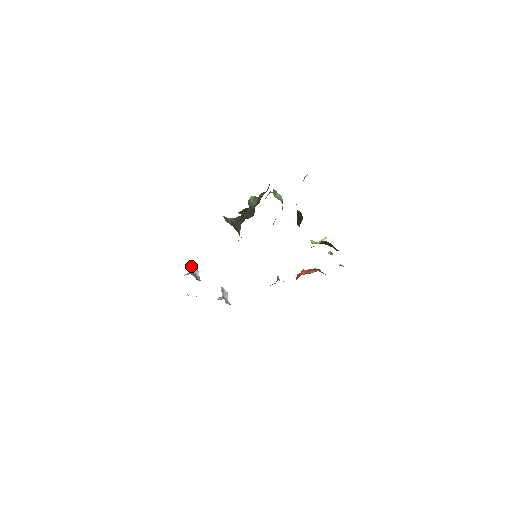
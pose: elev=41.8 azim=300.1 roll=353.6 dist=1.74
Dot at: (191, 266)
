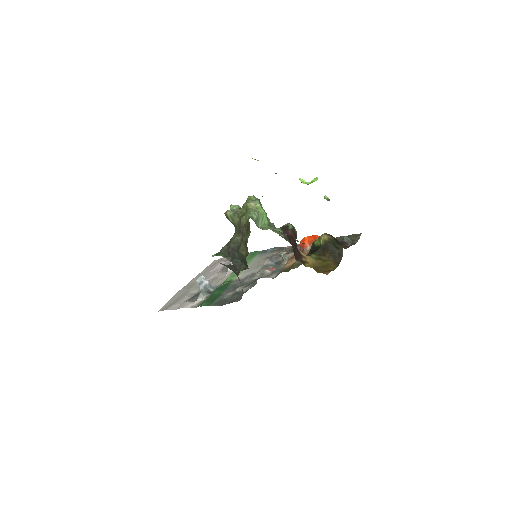
Dot at: occluded
